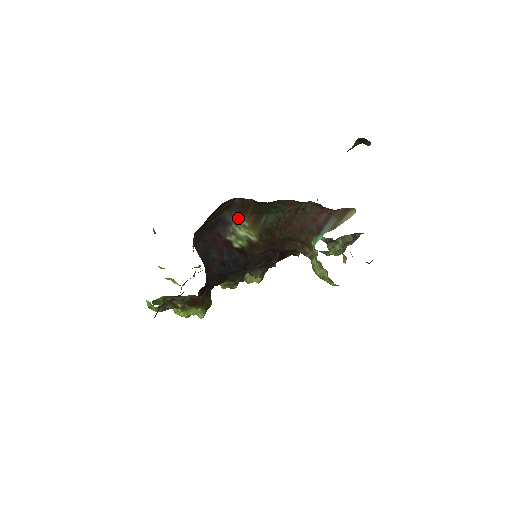
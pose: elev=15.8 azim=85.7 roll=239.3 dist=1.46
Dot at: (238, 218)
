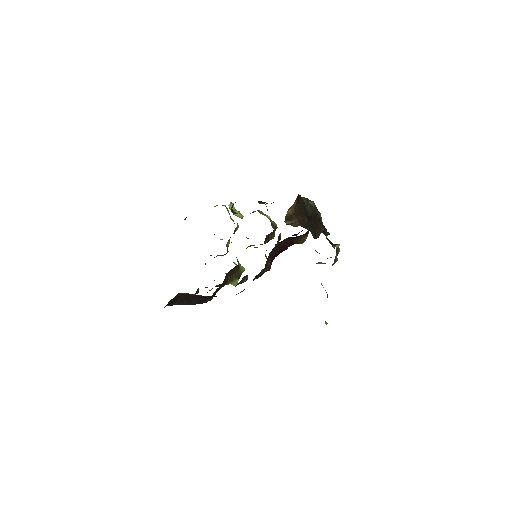
Dot at: occluded
